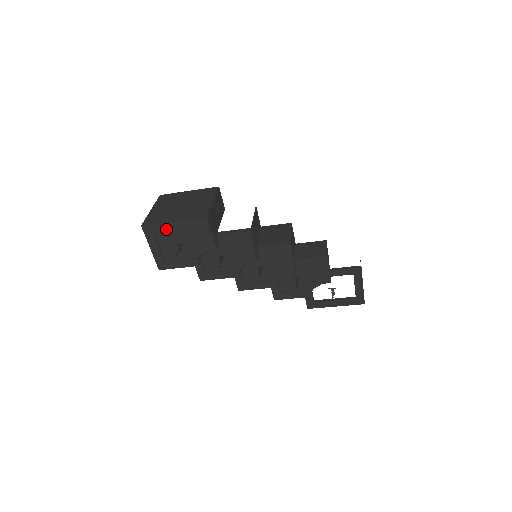
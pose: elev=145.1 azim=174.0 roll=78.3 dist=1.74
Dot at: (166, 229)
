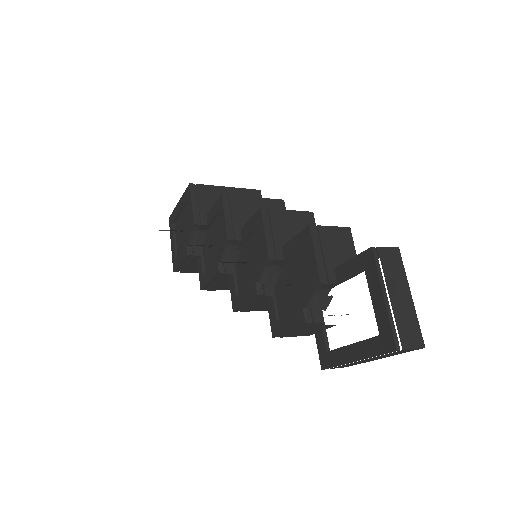
Dot at: (176, 214)
